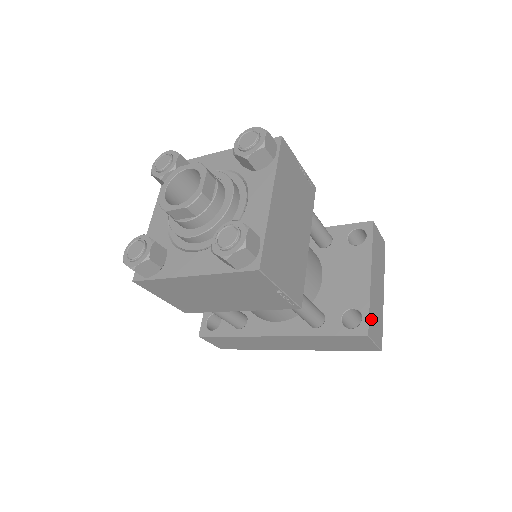
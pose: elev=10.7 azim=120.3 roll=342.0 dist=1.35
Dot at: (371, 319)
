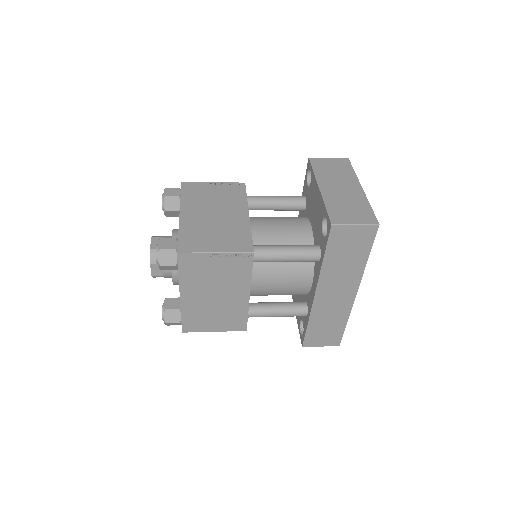
Dot at: (335, 213)
